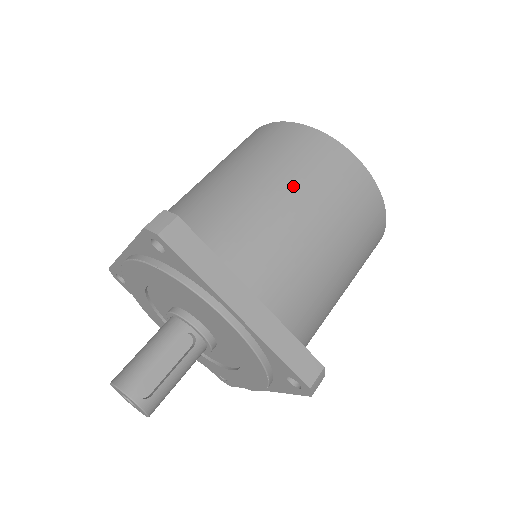
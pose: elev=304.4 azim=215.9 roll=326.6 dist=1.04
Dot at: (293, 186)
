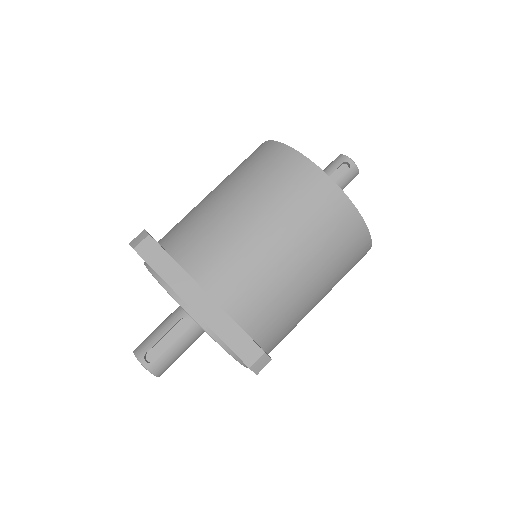
Dot at: (254, 201)
